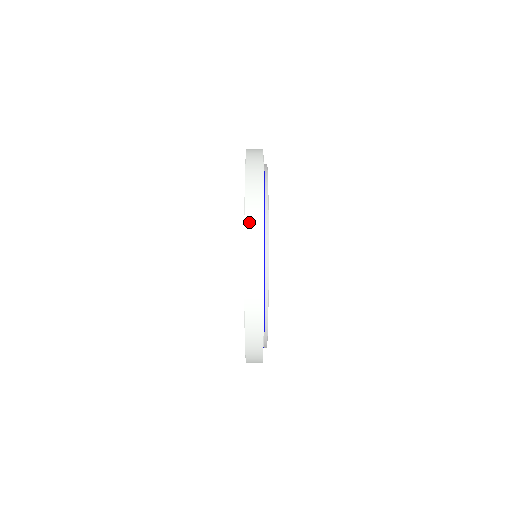
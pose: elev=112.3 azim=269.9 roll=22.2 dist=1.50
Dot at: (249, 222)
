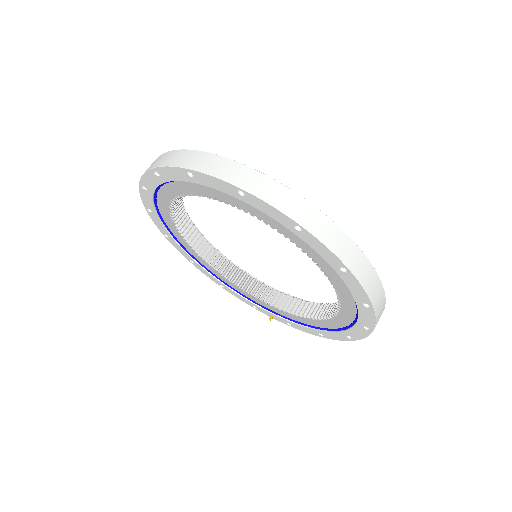
Dot at: (264, 194)
